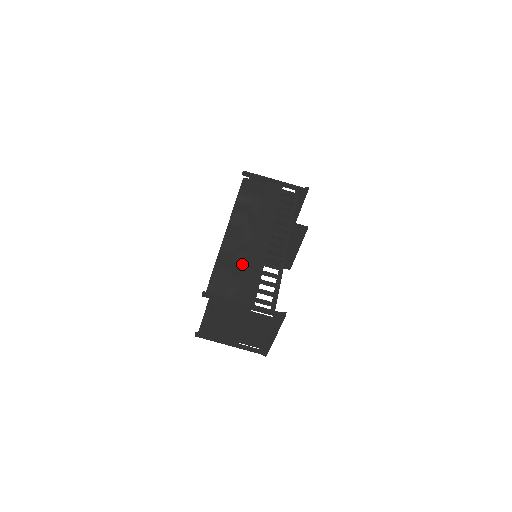
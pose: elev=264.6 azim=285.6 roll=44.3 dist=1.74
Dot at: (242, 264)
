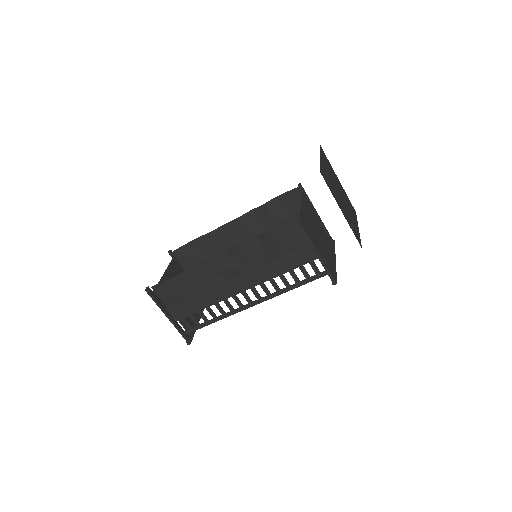
Dot at: (200, 290)
